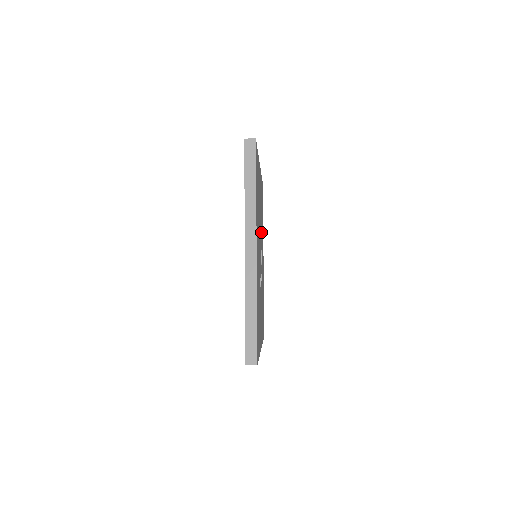
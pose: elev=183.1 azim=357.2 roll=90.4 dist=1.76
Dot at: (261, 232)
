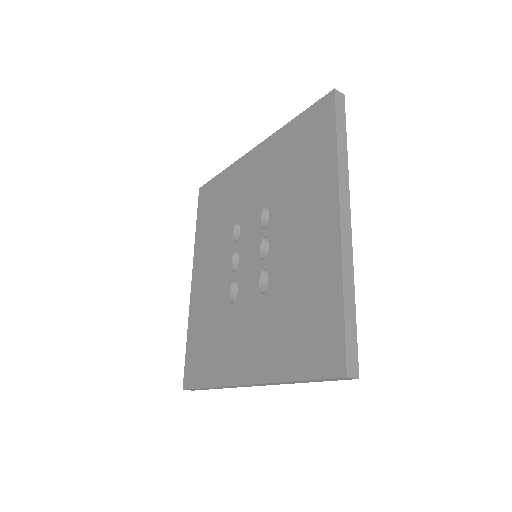
Dot at: occluded
